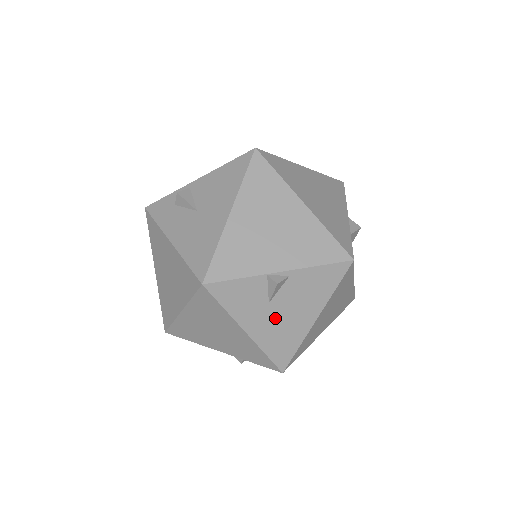
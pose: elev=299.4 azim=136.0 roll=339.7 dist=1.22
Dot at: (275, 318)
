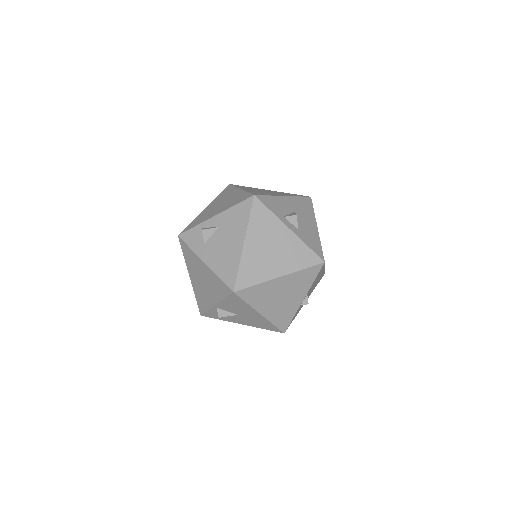
Dot at: occluded
